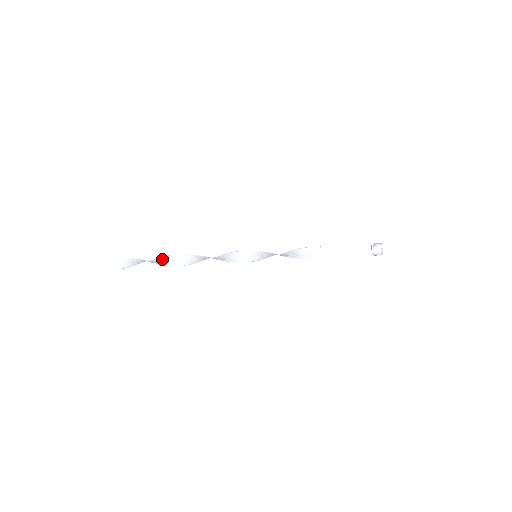
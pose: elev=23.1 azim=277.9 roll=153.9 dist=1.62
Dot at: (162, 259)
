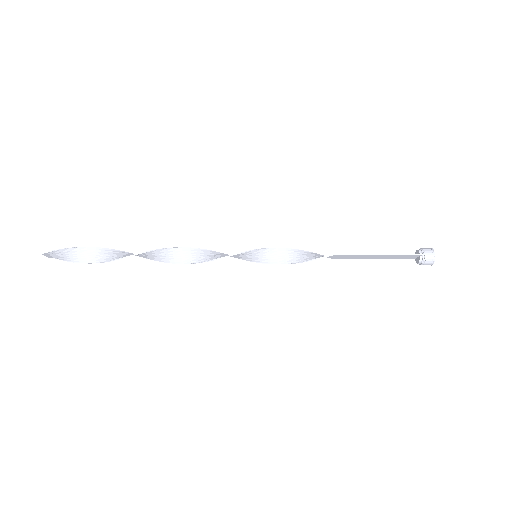
Dot at: (118, 258)
